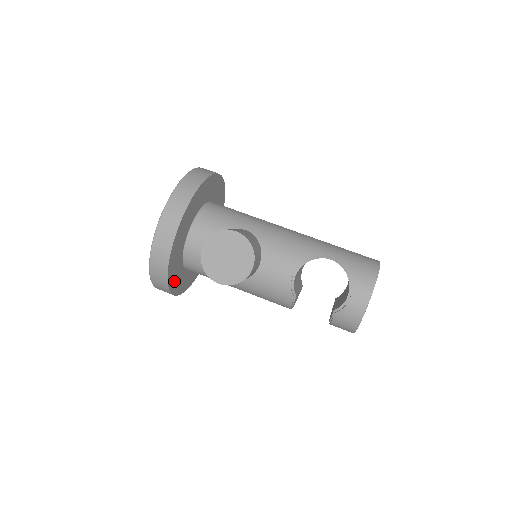
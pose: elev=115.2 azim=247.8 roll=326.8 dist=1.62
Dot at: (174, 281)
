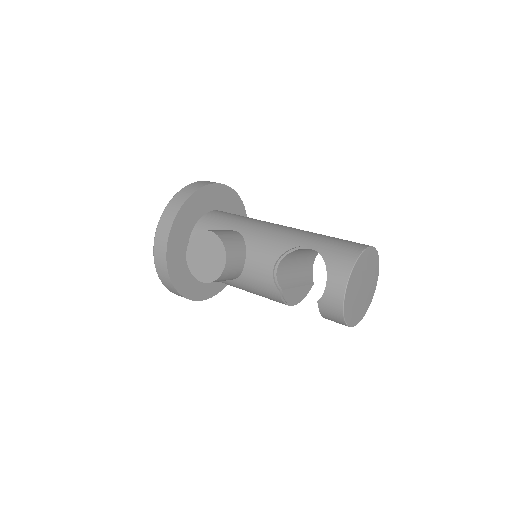
Dot at: (186, 286)
